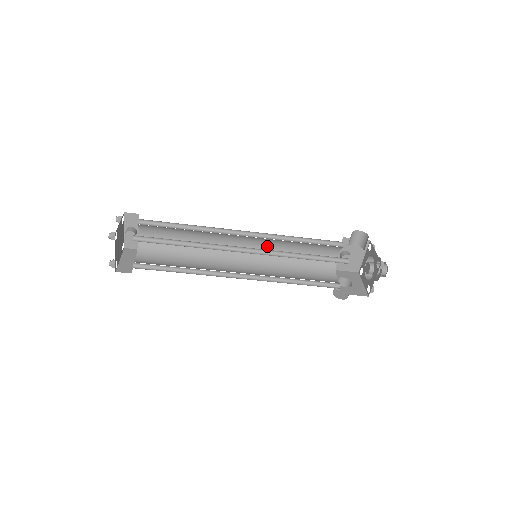
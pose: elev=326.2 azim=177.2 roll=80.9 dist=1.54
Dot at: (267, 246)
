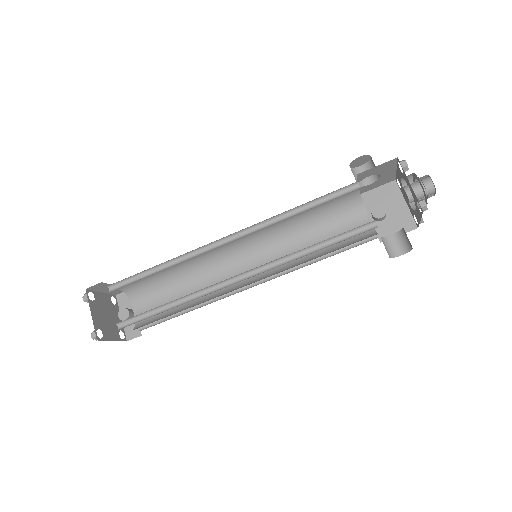
Dot at: (276, 253)
